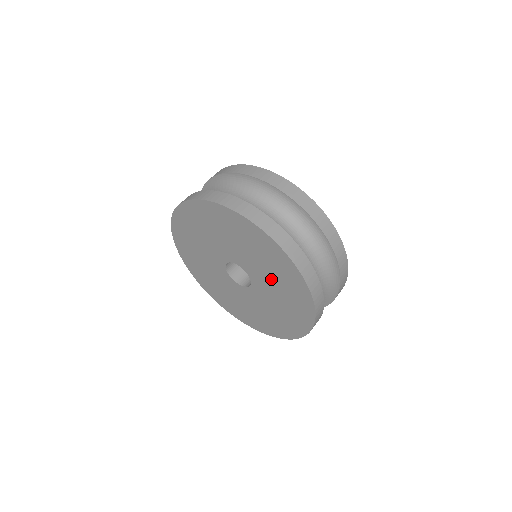
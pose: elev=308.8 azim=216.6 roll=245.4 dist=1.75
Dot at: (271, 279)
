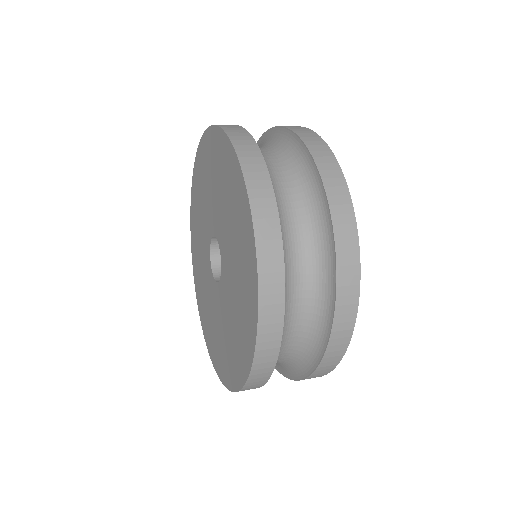
Dot at: (234, 280)
